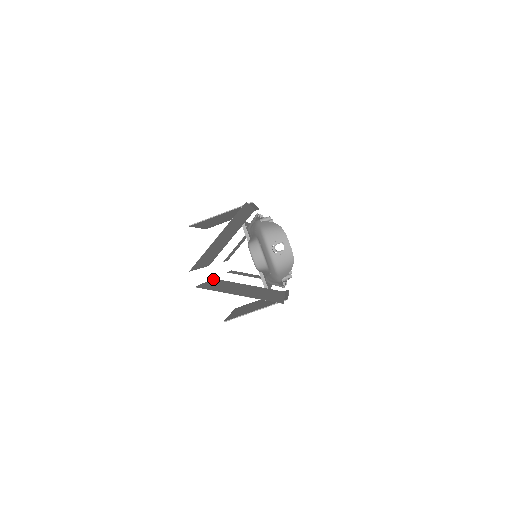
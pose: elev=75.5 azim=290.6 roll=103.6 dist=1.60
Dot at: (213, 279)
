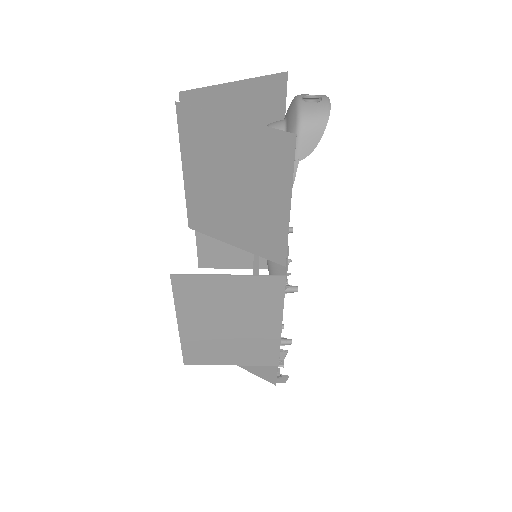
Dot at: (189, 217)
